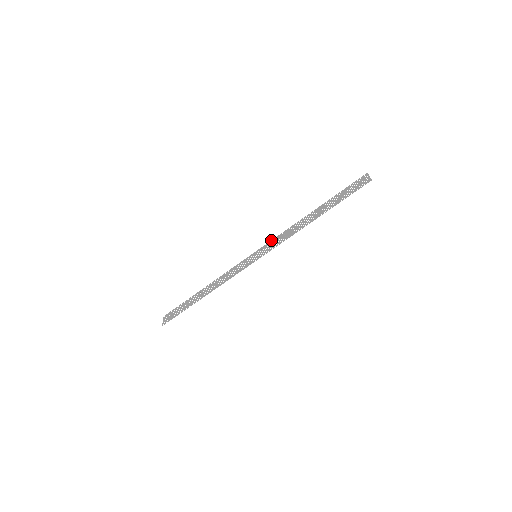
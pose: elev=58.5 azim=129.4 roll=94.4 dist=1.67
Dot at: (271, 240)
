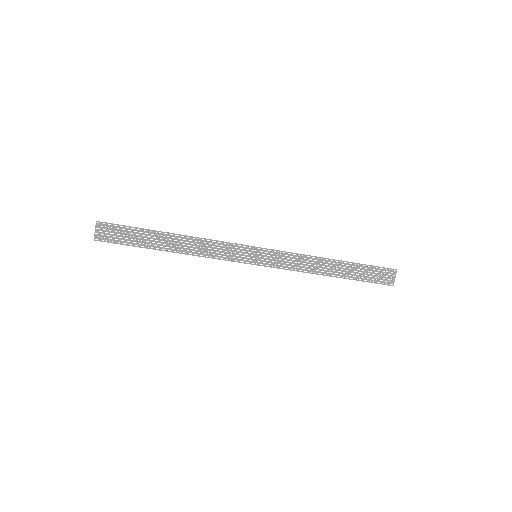
Dot at: (281, 251)
